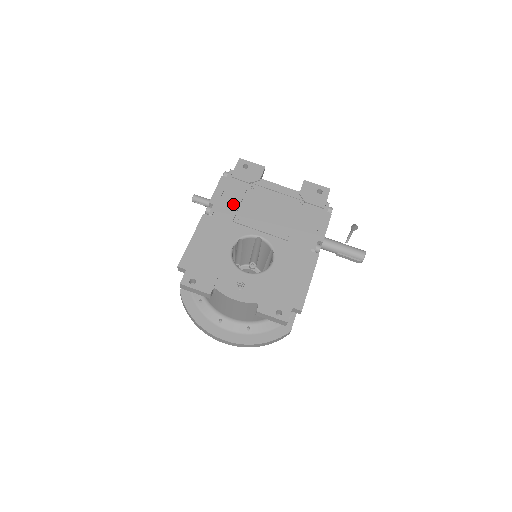
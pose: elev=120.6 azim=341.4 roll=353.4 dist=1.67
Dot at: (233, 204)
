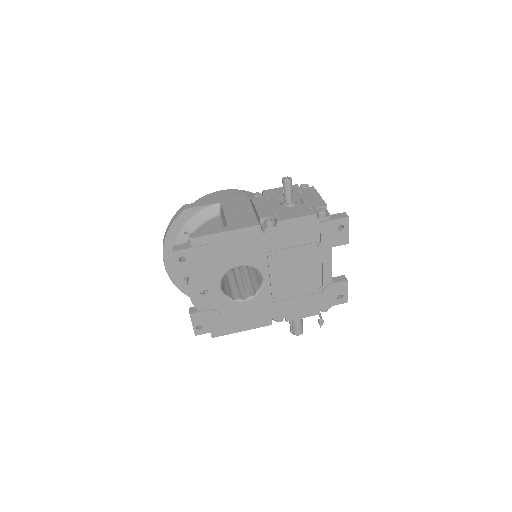
Dot at: (287, 242)
